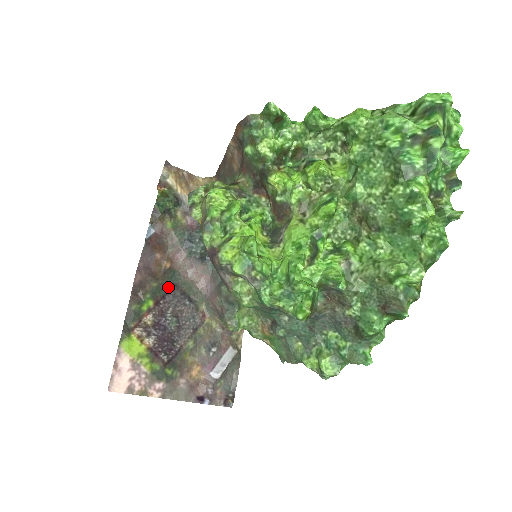
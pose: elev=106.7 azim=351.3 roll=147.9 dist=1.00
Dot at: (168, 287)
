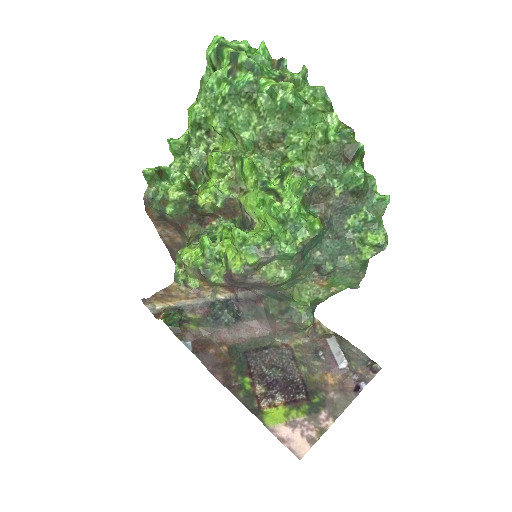
Dot at: (243, 359)
